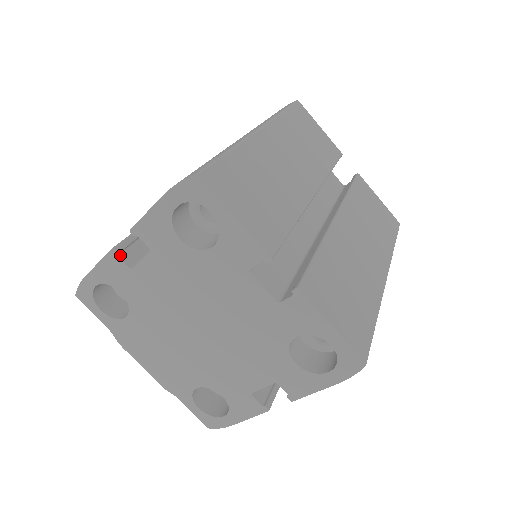
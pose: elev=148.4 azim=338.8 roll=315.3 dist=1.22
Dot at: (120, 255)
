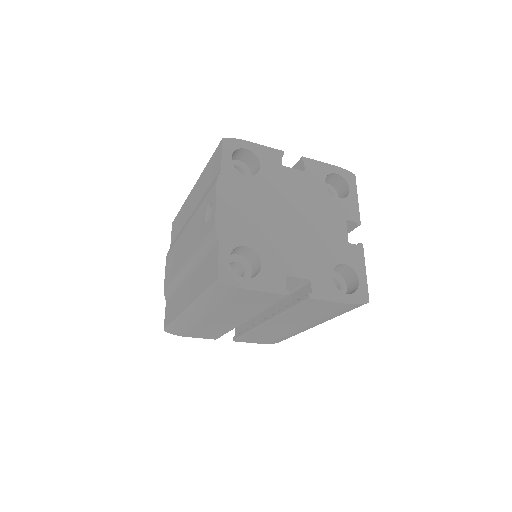
Dot at: (281, 157)
